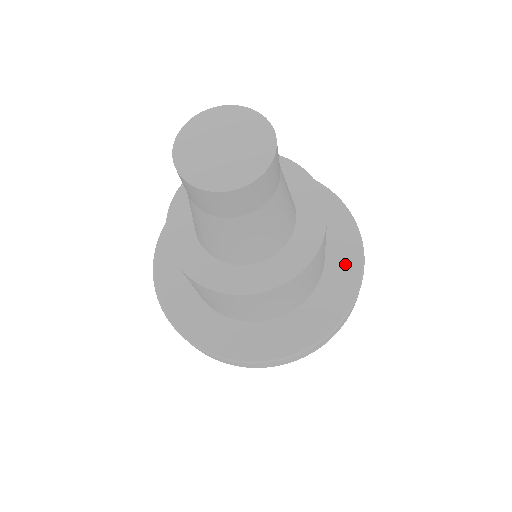
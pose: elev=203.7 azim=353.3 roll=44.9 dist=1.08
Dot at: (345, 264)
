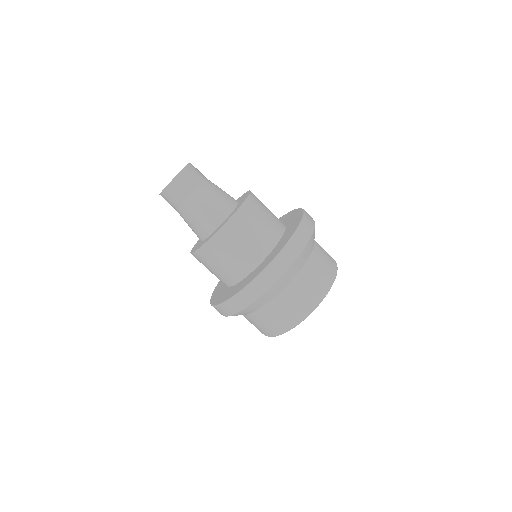
Dot at: (289, 233)
